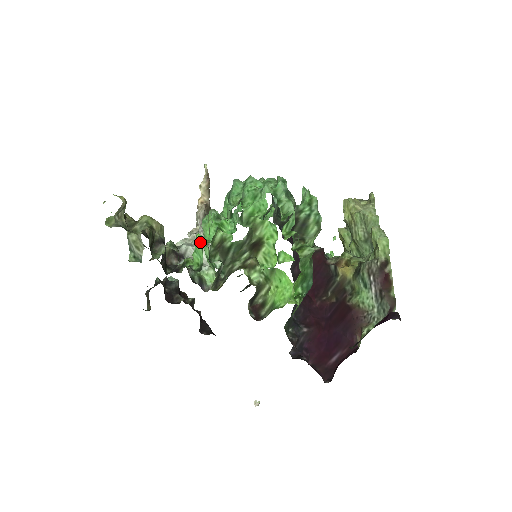
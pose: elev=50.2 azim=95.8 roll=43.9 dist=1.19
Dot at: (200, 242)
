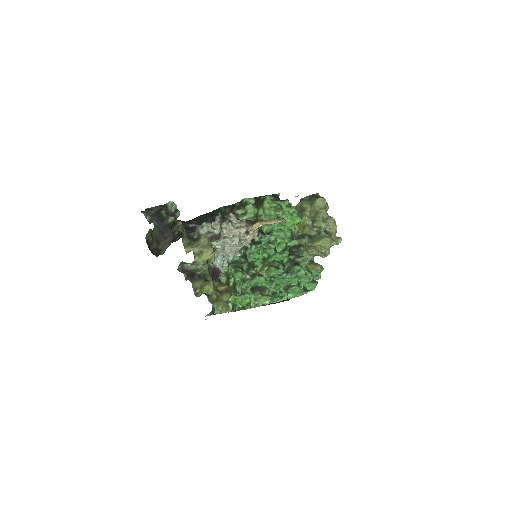
Dot at: (247, 304)
